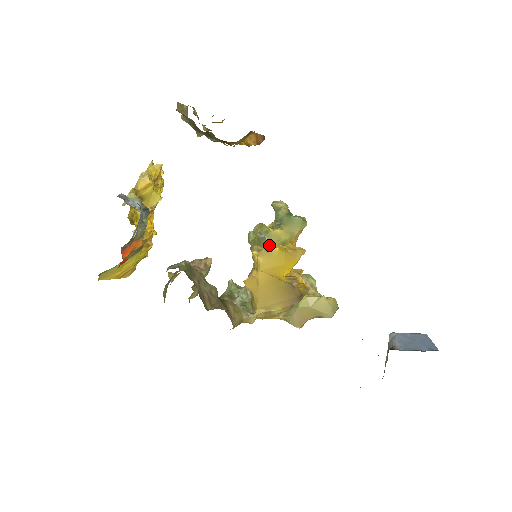
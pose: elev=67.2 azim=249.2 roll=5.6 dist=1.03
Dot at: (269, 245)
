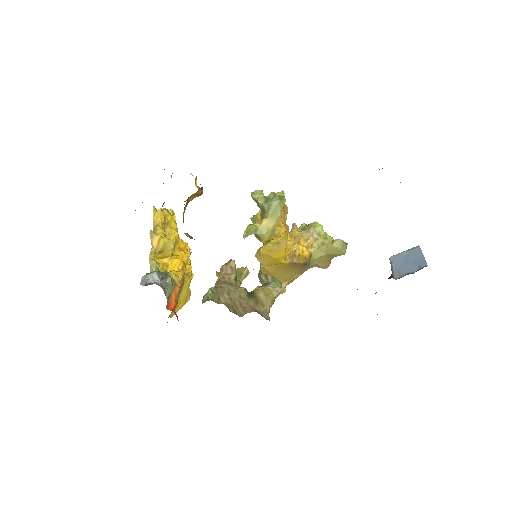
Dot at: (263, 238)
